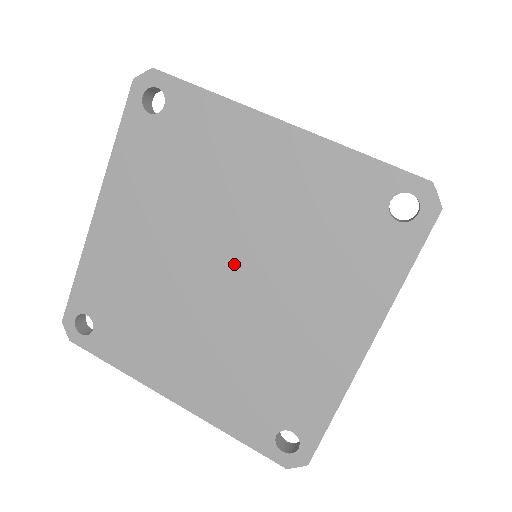
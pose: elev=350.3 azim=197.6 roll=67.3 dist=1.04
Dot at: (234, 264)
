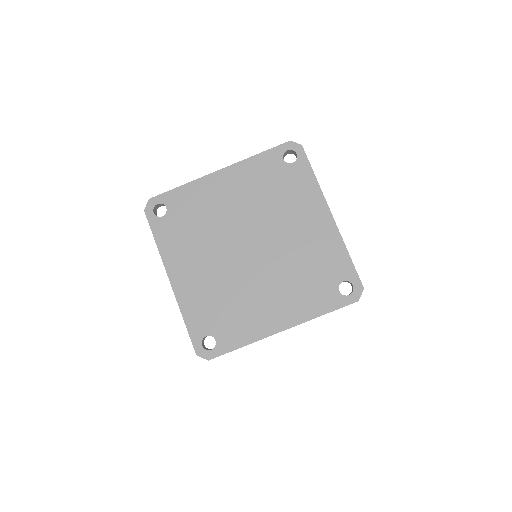
Dot at: (260, 249)
